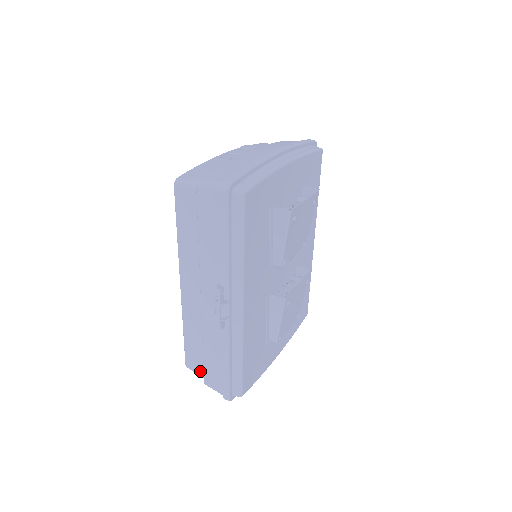
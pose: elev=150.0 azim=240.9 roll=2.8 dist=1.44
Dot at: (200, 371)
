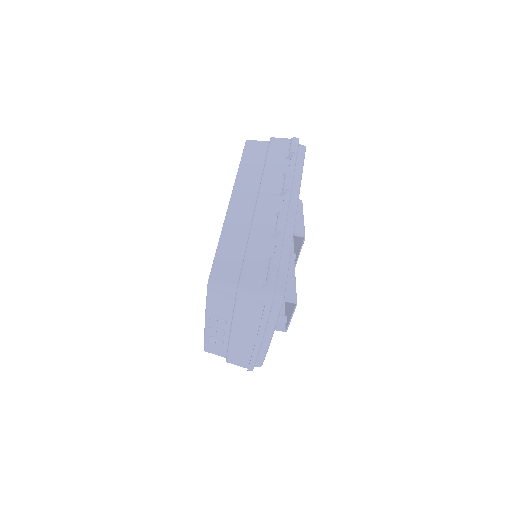
Dot at: occluded
